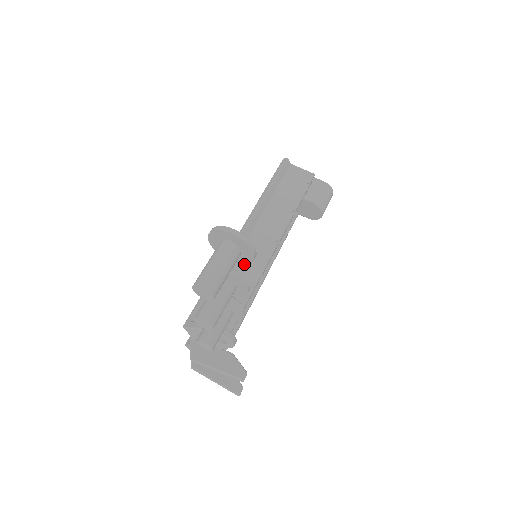
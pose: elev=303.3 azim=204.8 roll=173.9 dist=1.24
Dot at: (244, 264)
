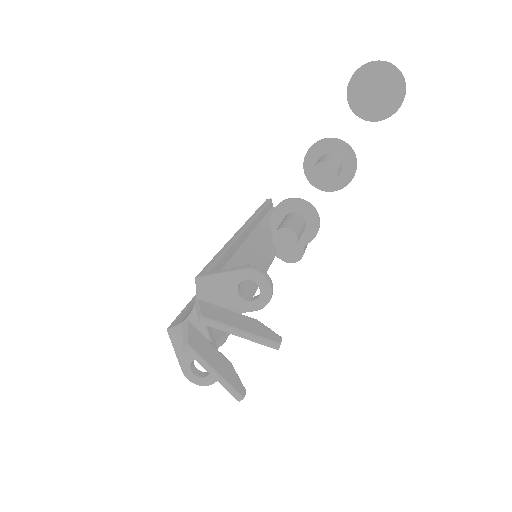
Dot at: (379, 120)
